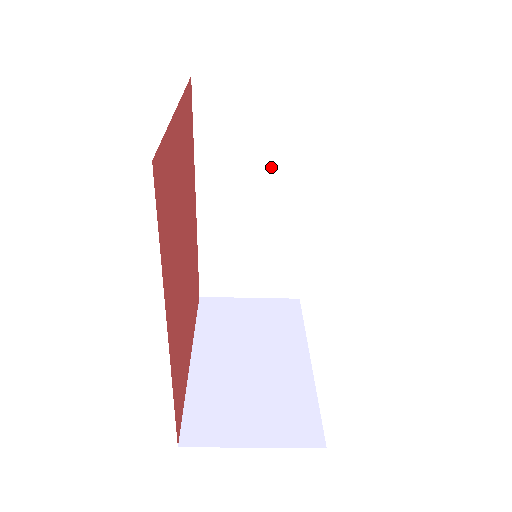
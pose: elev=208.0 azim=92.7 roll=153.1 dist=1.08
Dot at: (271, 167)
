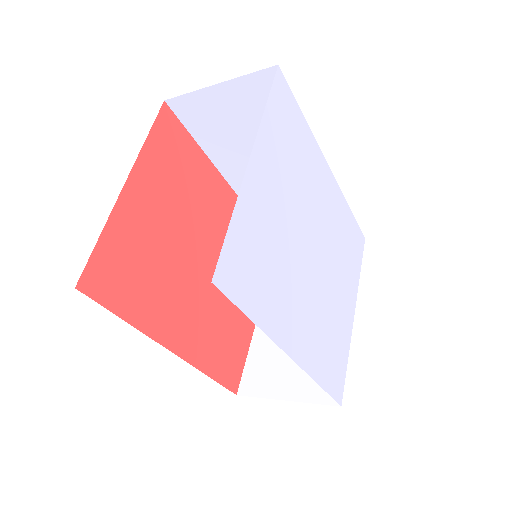
Dot at: occluded
